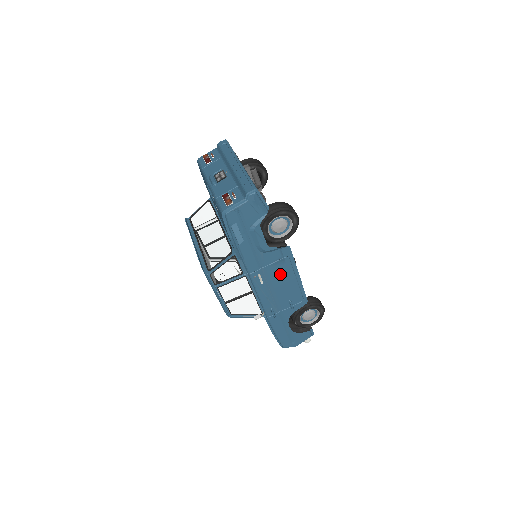
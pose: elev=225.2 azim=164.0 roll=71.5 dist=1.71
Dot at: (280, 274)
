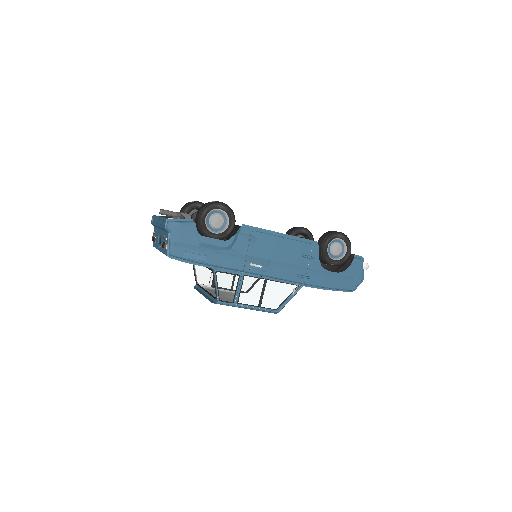
Dot at: (265, 248)
